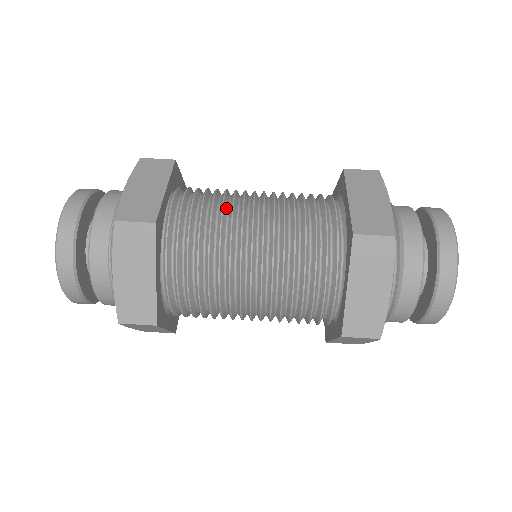
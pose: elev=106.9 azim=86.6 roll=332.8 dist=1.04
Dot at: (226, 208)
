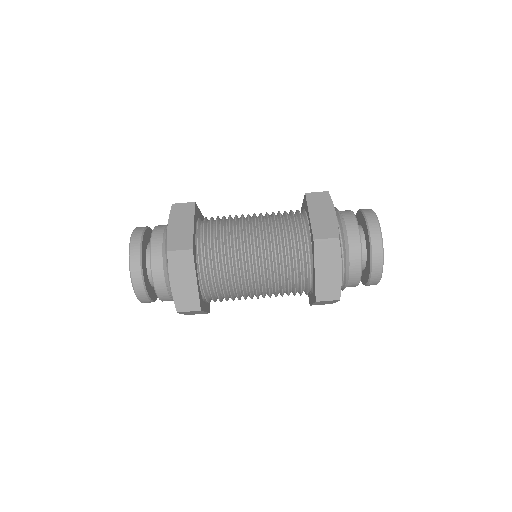
Dot at: (236, 273)
